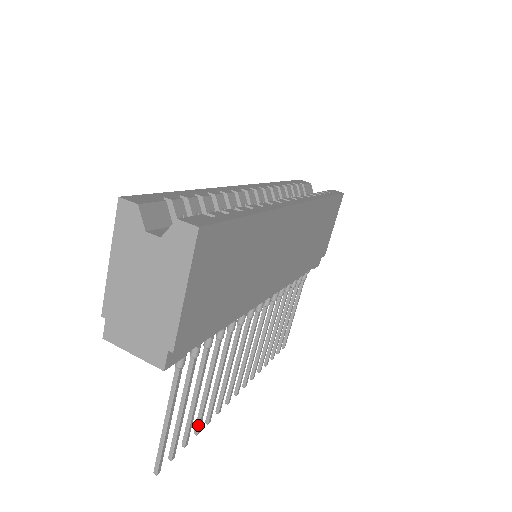
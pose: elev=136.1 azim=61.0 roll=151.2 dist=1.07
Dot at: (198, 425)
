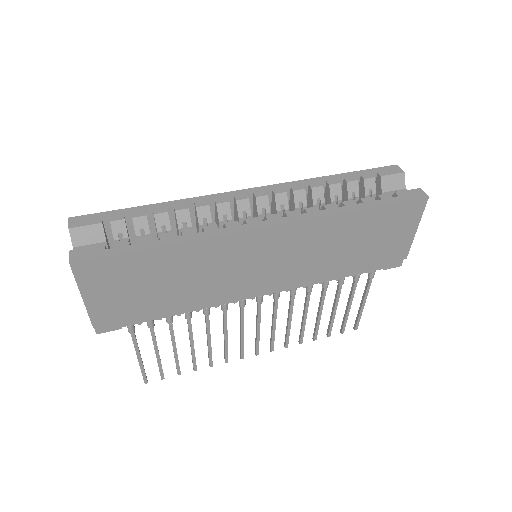
Dot at: (193, 366)
